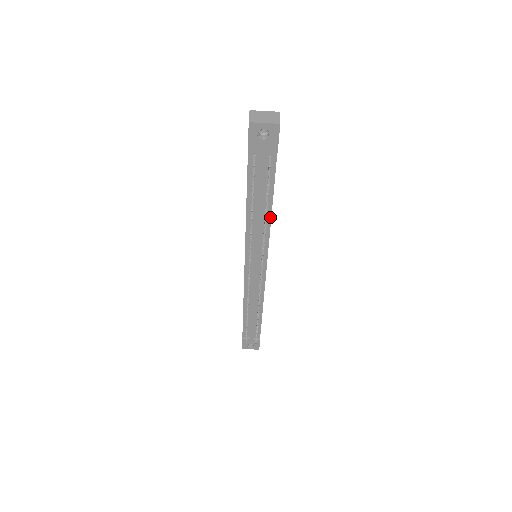
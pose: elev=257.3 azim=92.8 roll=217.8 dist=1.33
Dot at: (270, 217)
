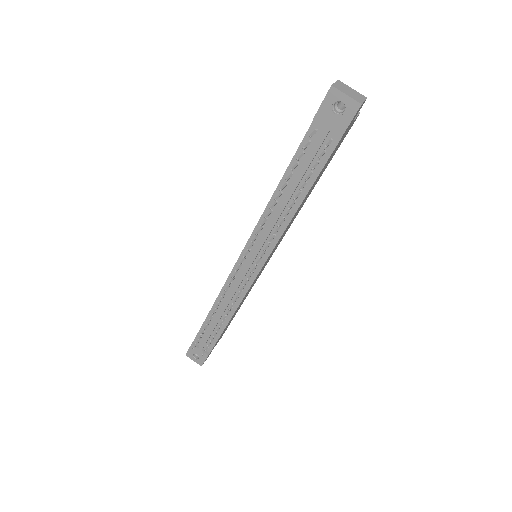
Dot at: (294, 213)
